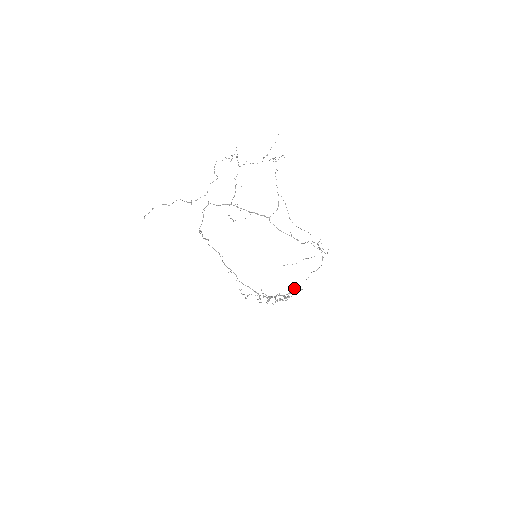
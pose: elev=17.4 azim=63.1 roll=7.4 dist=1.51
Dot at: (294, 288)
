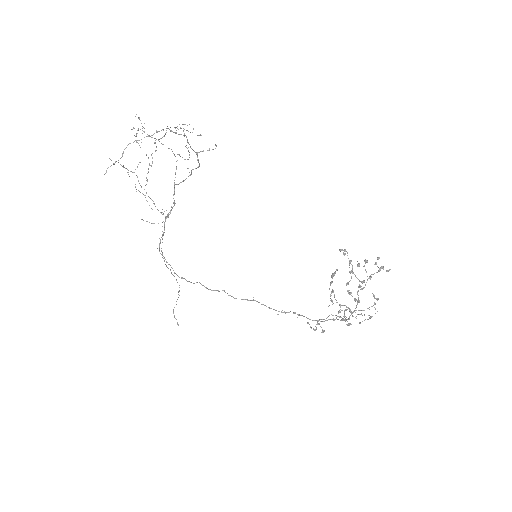
Dot at: occluded
